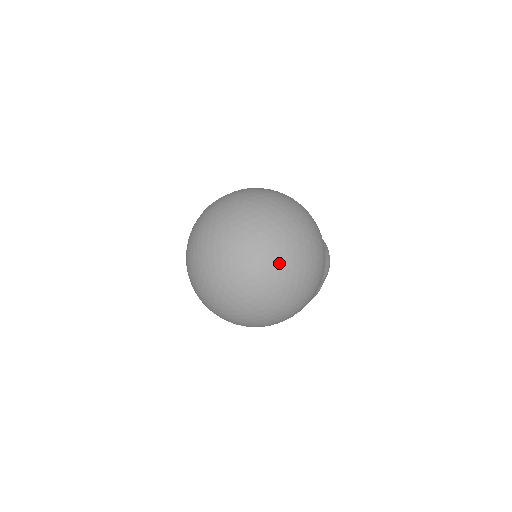
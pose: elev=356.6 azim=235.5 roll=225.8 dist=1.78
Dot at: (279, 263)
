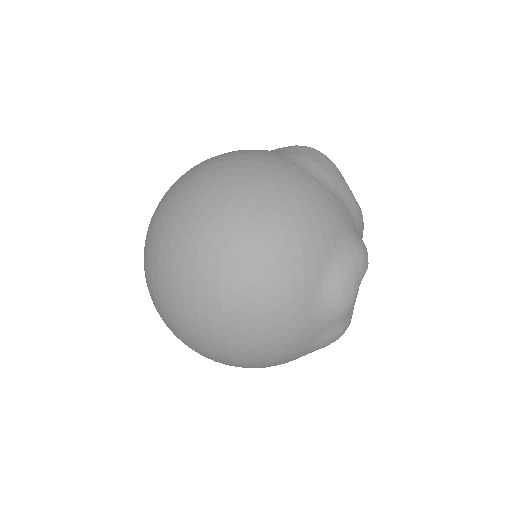
Dot at: (185, 297)
